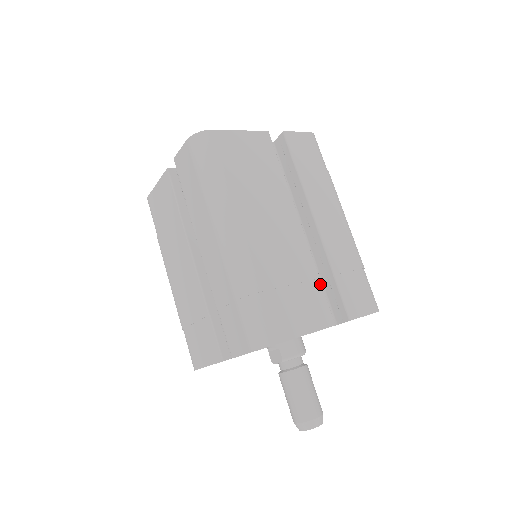
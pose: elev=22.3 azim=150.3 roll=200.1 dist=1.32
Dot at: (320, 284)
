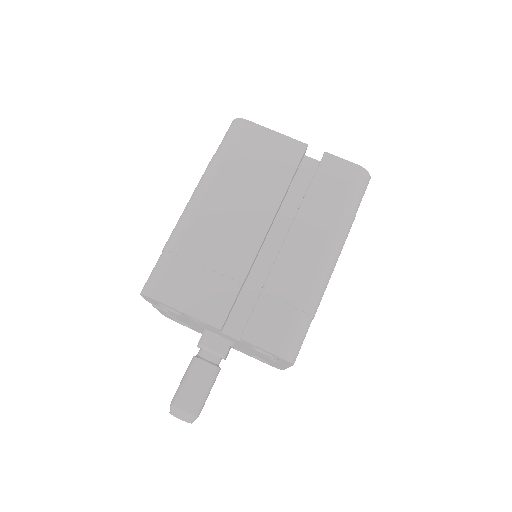
Dot at: (238, 288)
